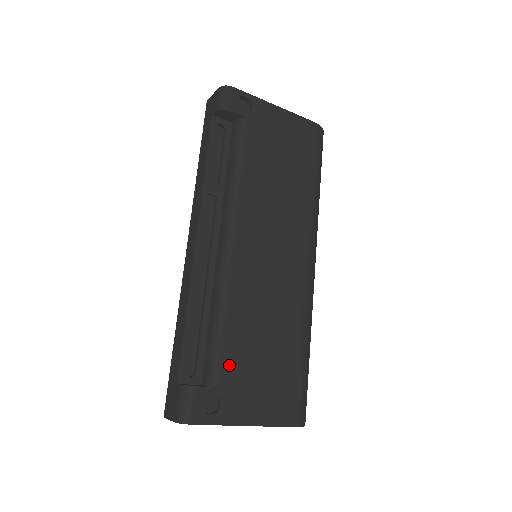
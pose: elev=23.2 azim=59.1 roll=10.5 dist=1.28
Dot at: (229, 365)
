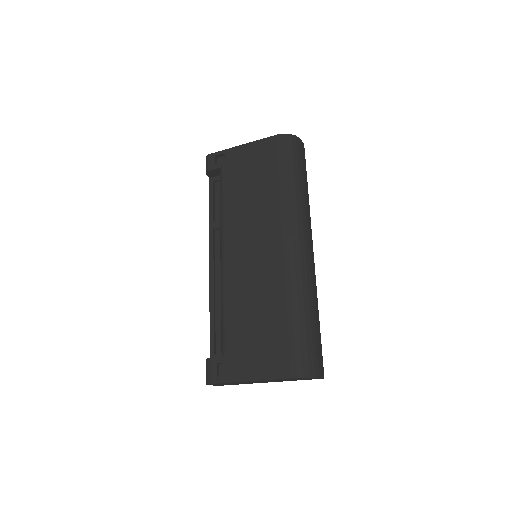
Dot at: (231, 339)
